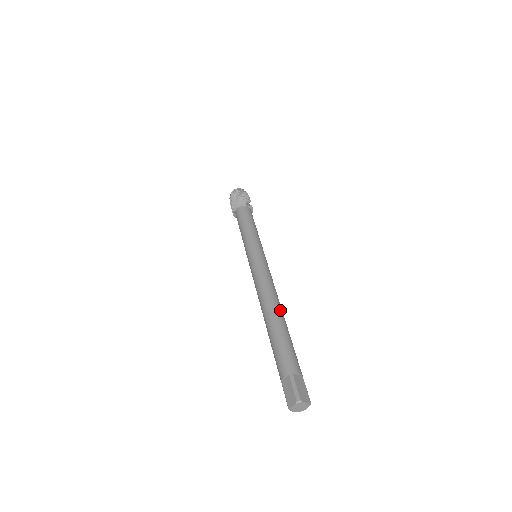
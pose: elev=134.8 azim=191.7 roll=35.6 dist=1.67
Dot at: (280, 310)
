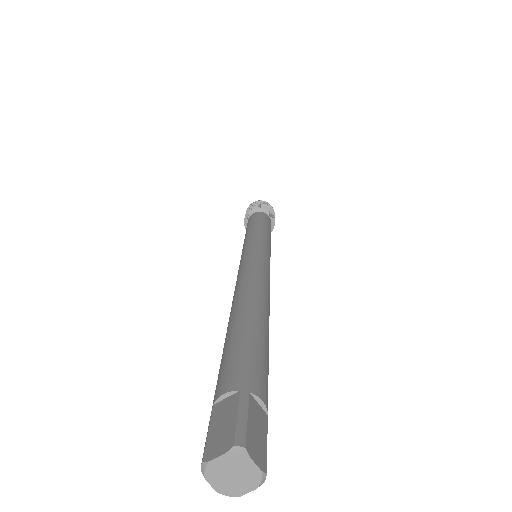
Dot at: (267, 308)
